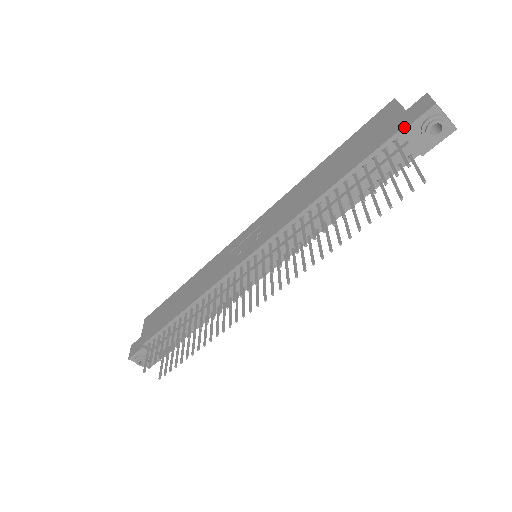
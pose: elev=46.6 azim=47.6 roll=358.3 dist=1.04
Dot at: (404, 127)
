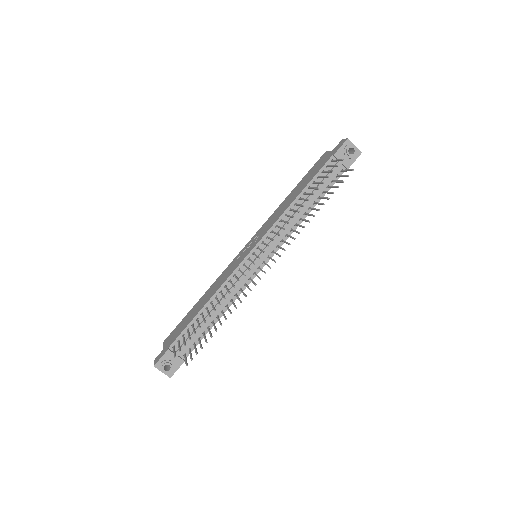
Dot at: (335, 152)
